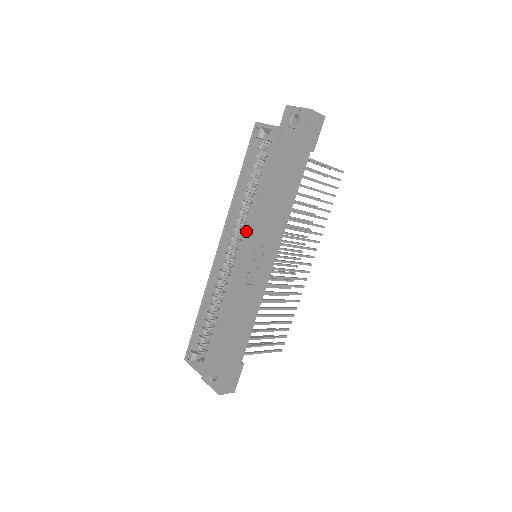
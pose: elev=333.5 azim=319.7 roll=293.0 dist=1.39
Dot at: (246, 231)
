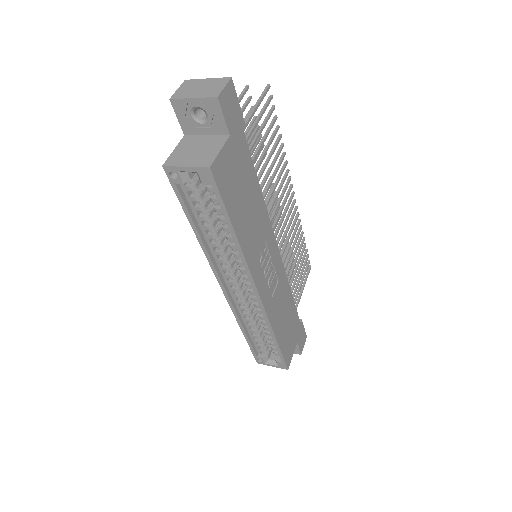
Dot at: (249, 274)
